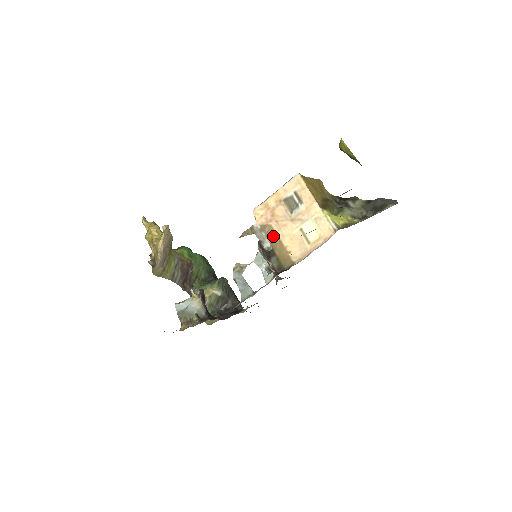
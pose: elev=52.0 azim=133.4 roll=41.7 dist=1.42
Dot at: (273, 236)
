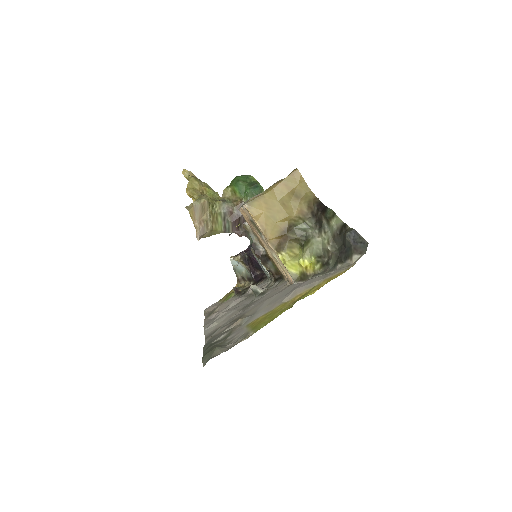
Dot at: (261, 243)
